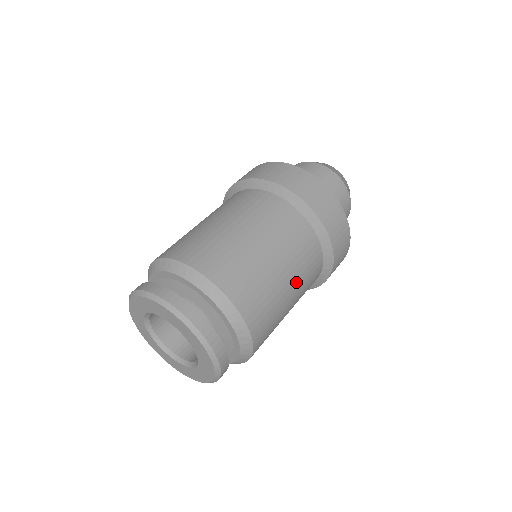
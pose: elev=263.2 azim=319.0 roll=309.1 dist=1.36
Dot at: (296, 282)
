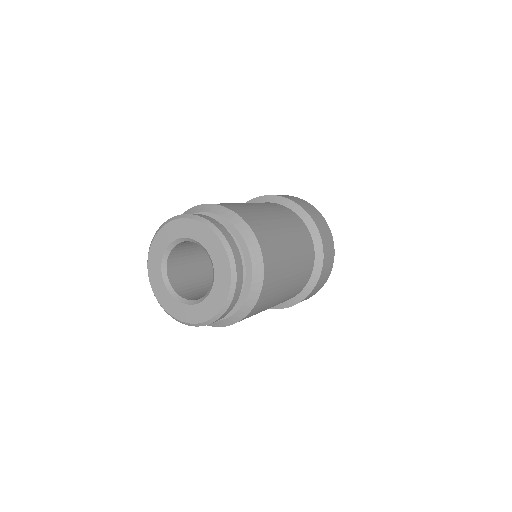
Dot at: (288, 230)
